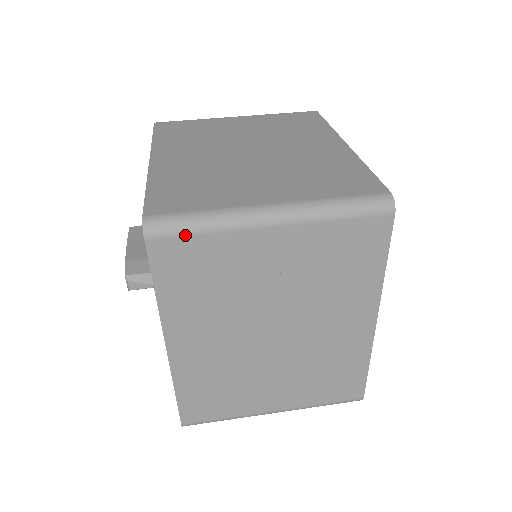
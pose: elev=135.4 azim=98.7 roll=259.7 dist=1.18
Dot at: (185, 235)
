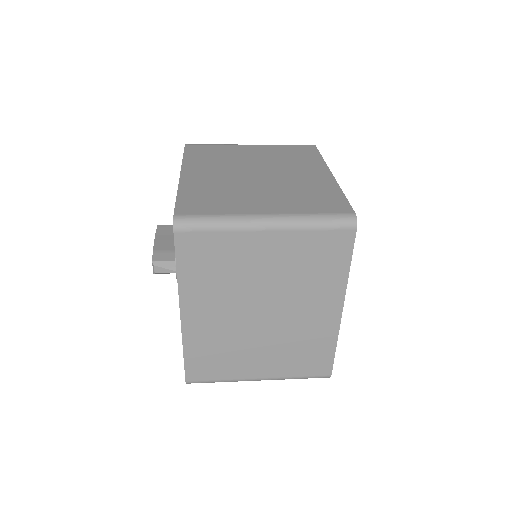
Dot at: (203, 231)
